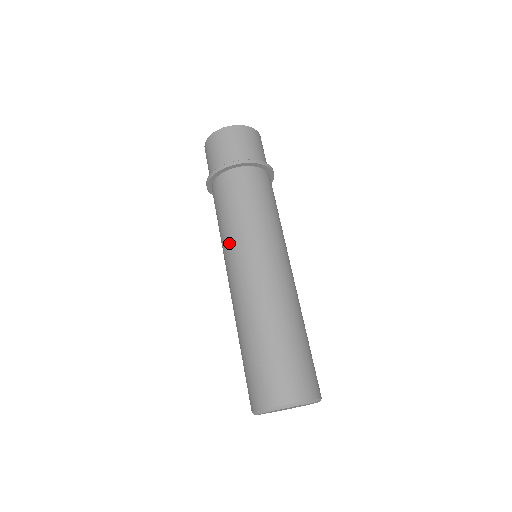
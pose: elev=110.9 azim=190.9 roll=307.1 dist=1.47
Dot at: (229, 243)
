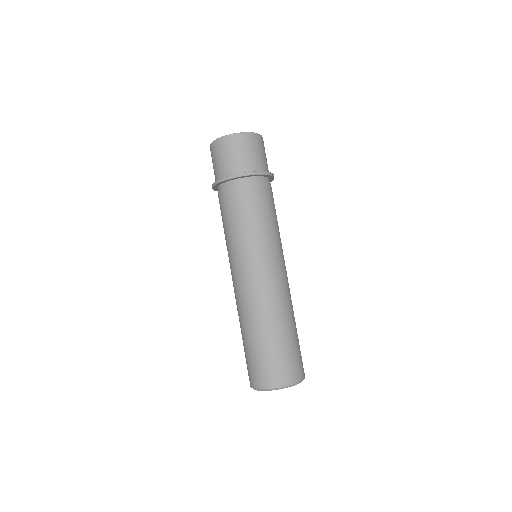
Dot at: (257, 244)
